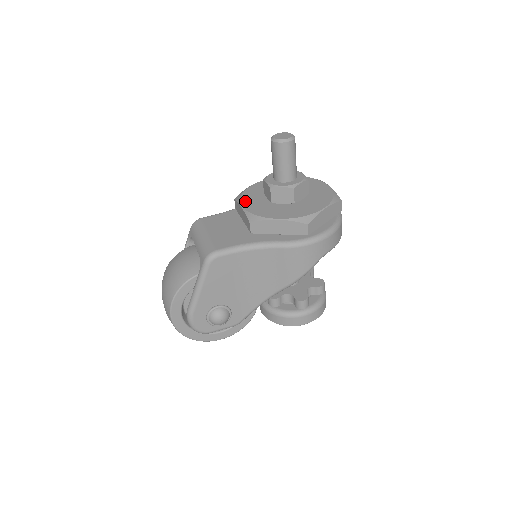
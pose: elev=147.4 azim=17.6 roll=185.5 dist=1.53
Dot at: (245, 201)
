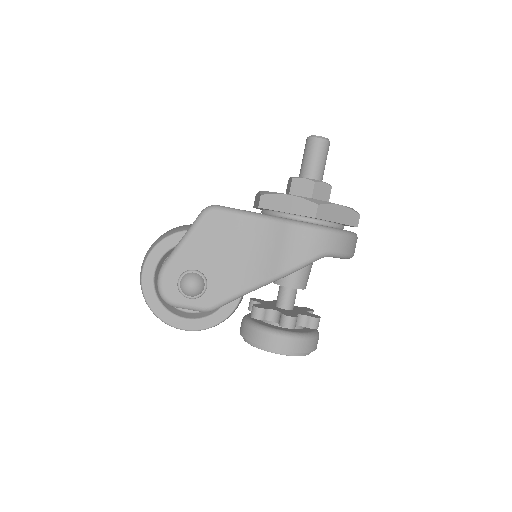
Dot at: occluded
